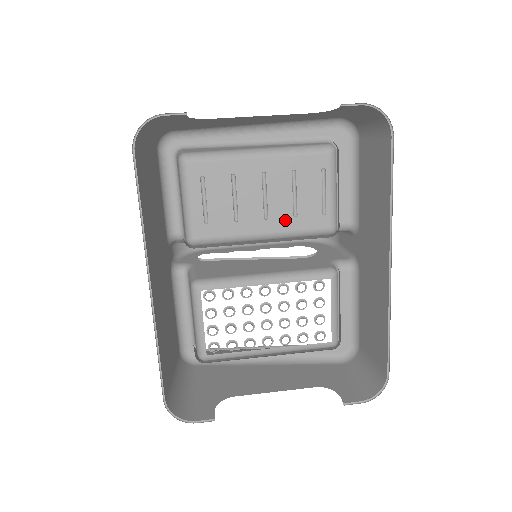
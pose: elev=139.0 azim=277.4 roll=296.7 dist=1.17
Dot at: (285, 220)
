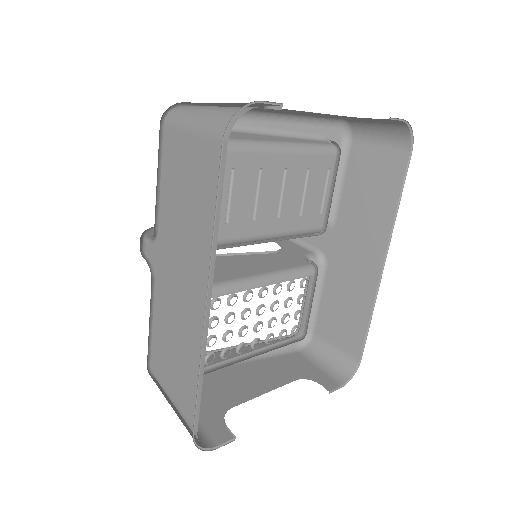
Dot at: (292, 219)
